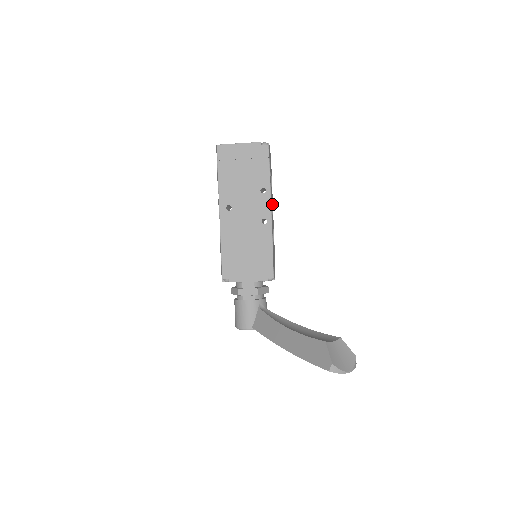
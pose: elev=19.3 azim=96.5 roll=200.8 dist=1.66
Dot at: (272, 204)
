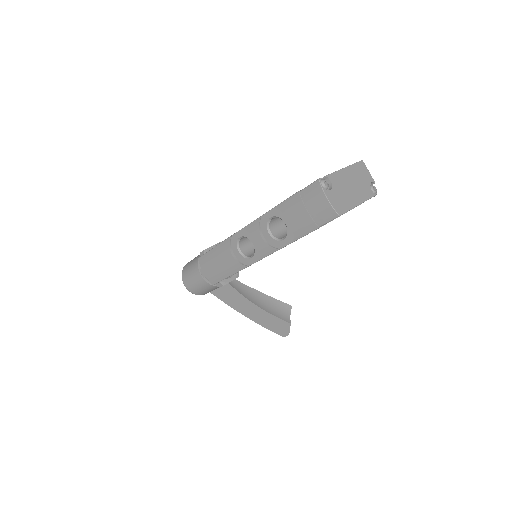
Dot at: occluded
